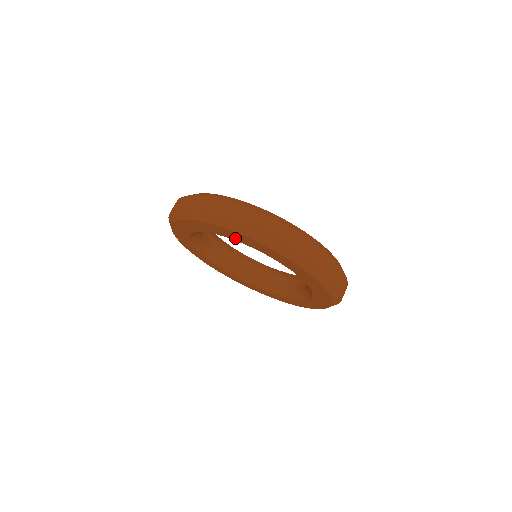
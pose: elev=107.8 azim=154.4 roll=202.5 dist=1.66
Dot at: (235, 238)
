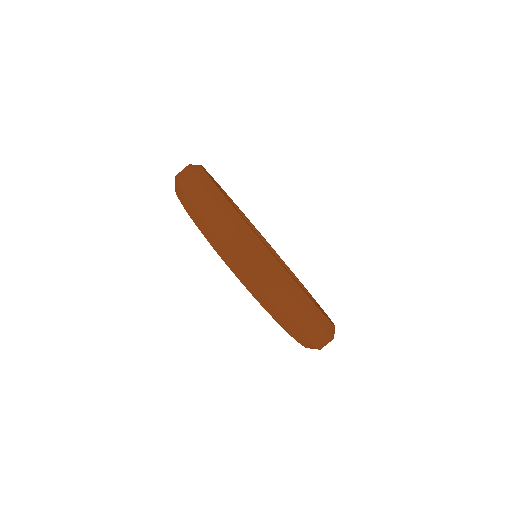
Dot at: occluded
